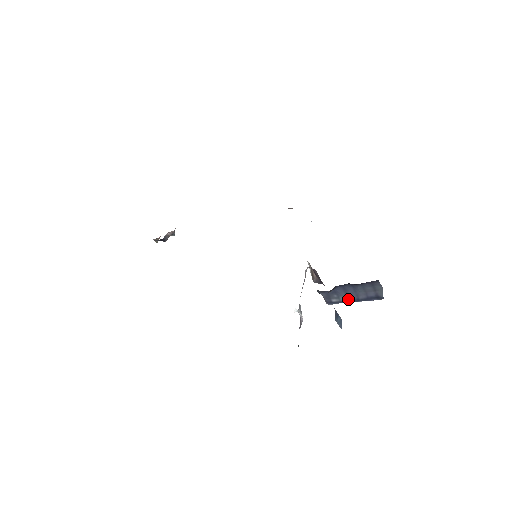
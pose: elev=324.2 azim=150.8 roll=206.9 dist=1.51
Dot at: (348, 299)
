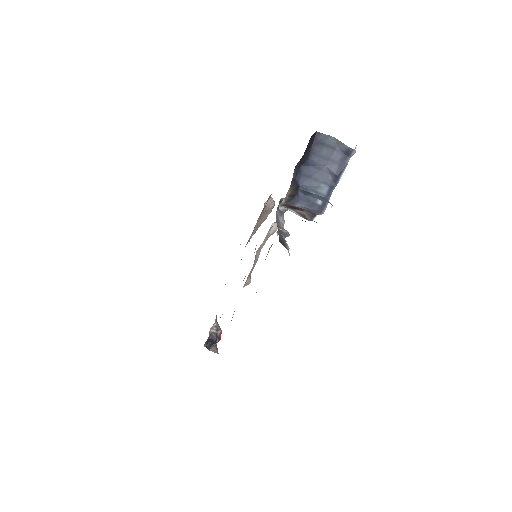
Dot at: (327, 186)
